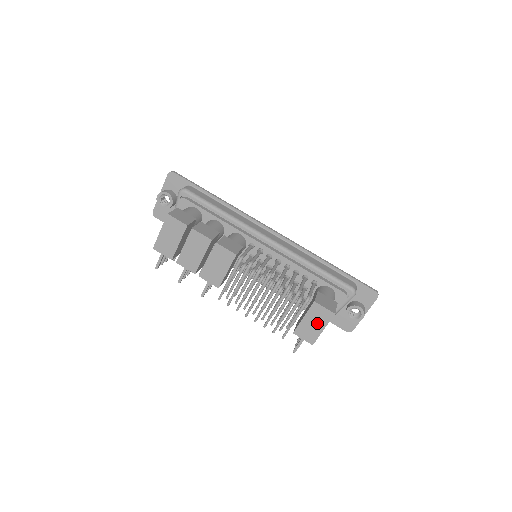
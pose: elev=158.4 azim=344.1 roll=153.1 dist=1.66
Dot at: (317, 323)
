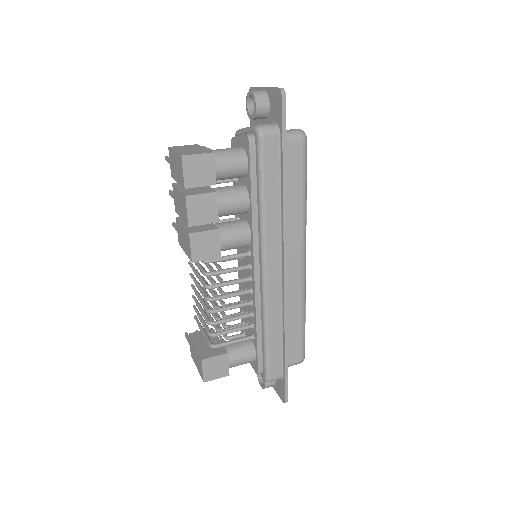
Dot at: (197, 361)
